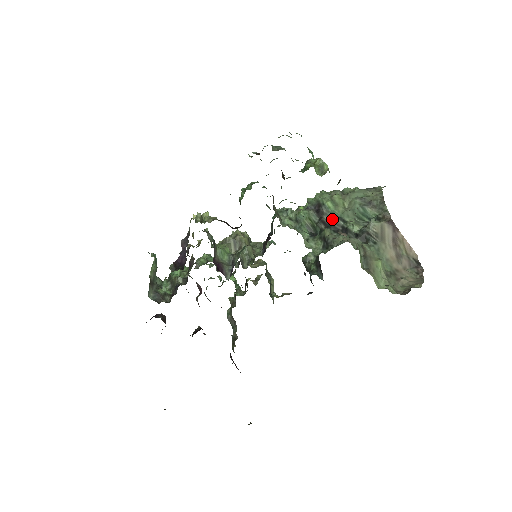
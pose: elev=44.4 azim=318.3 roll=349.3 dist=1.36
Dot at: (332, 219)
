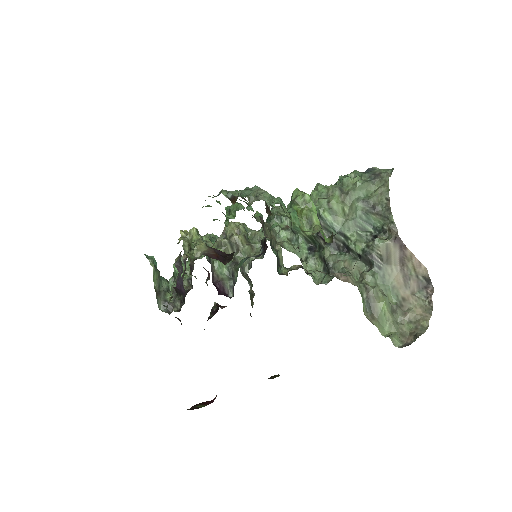
Dot at: (331, 233)
